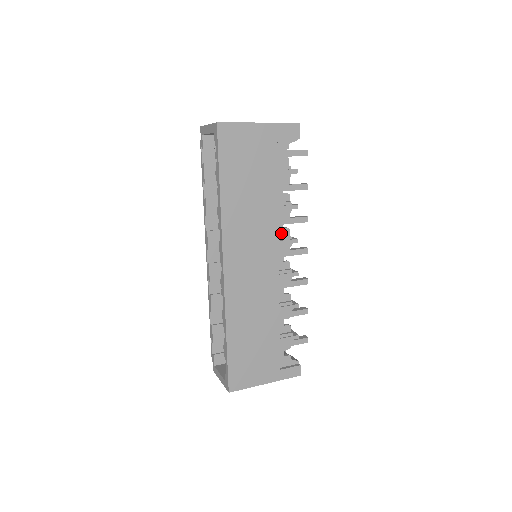
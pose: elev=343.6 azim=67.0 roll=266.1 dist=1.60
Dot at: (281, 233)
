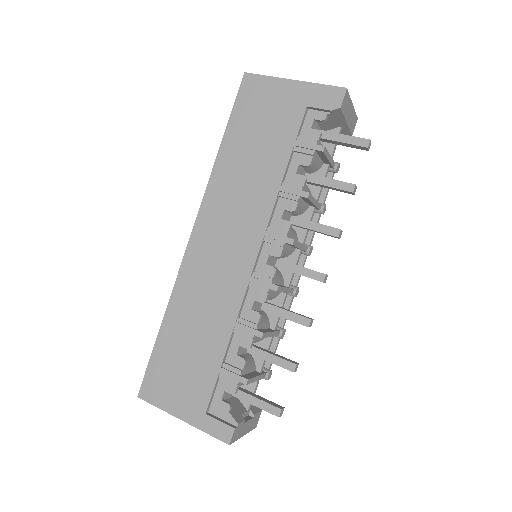
Dot at: (277, 225)
